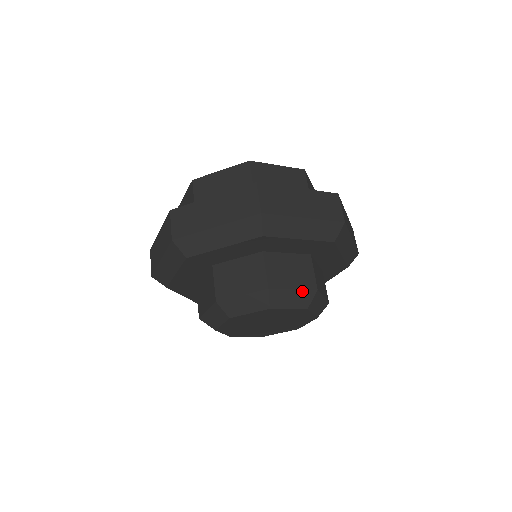
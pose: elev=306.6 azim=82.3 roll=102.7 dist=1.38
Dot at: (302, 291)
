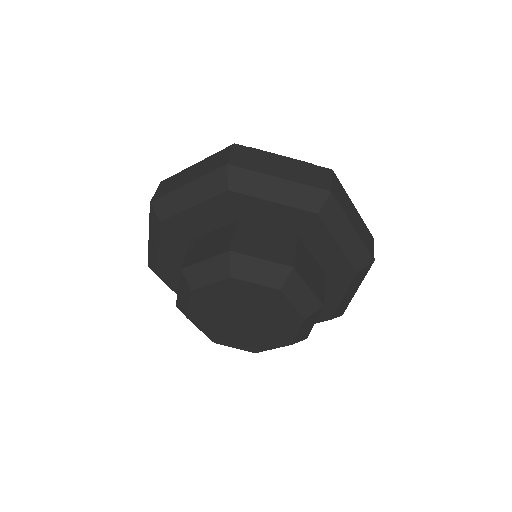
Dot at: (273, 264)
